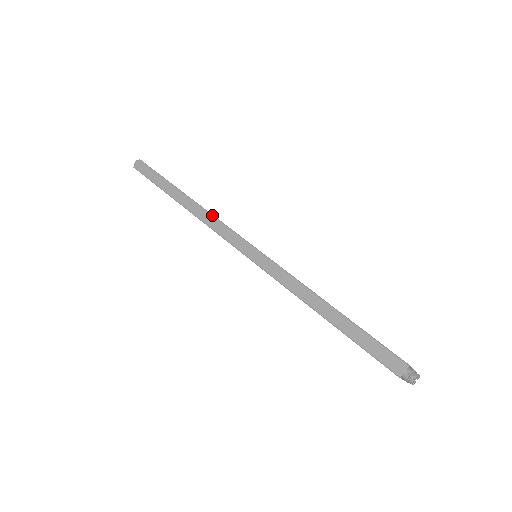
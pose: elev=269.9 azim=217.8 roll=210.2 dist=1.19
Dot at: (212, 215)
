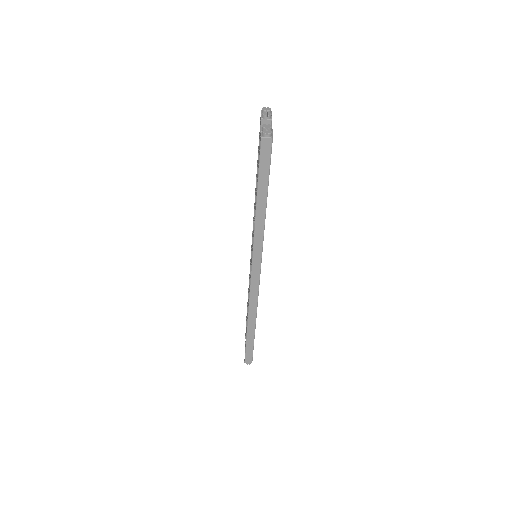
Dot at: occluded
